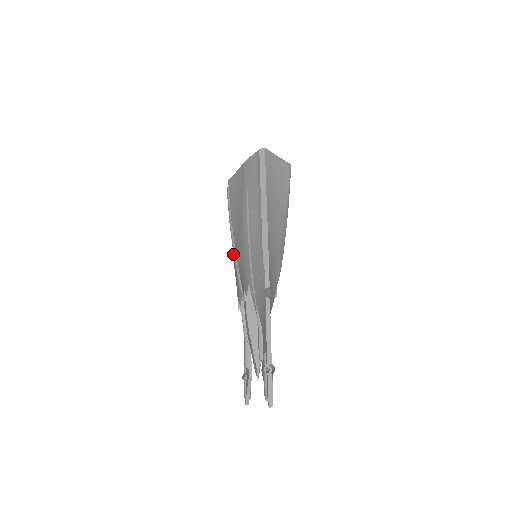
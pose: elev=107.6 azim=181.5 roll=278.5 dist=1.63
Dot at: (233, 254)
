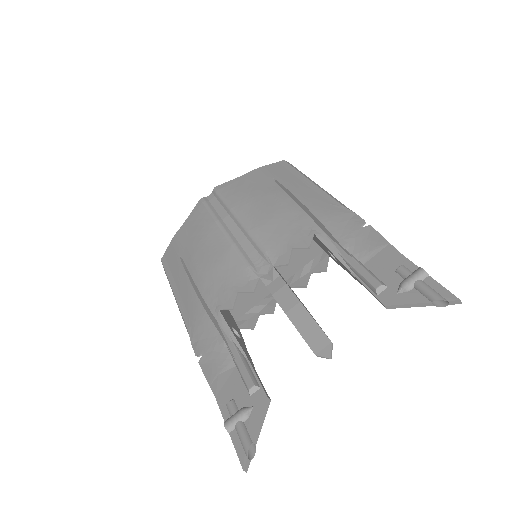
Dot at: (227, 244)
